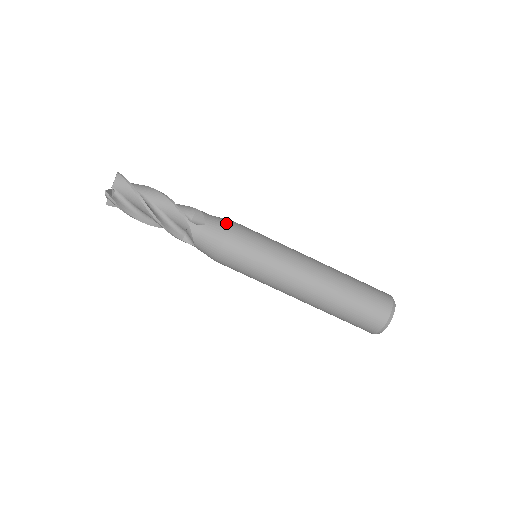
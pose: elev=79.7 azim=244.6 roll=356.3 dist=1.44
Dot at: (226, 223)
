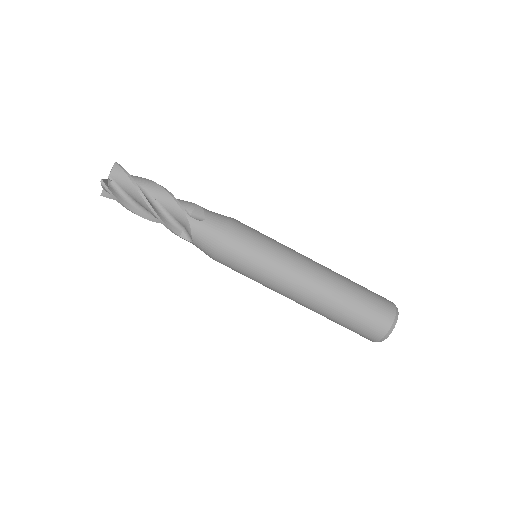
Dot at: (227, 220)
